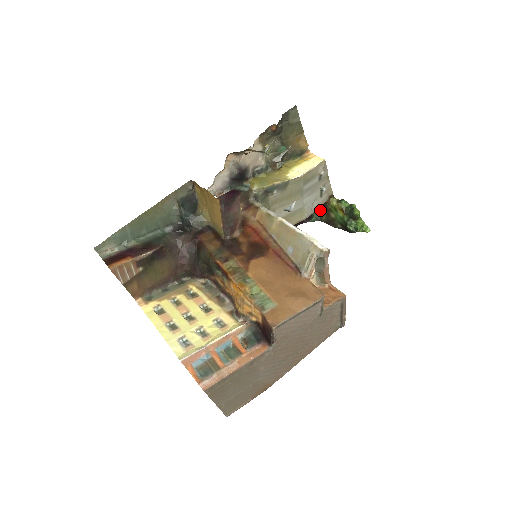
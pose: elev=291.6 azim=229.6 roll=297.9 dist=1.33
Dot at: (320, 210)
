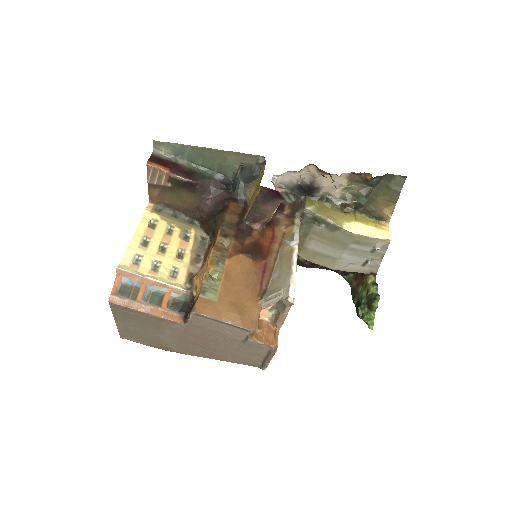
Dot at: (357, 276)
